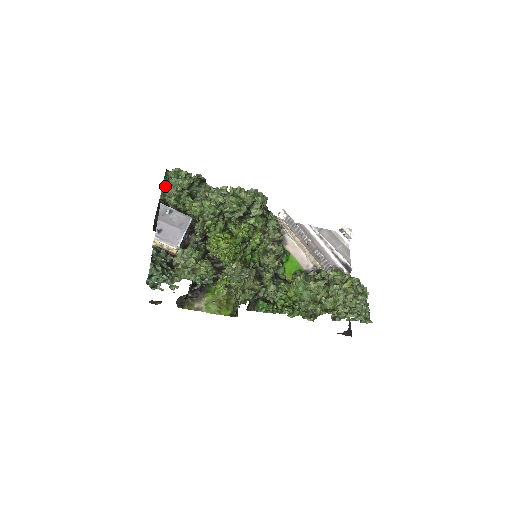
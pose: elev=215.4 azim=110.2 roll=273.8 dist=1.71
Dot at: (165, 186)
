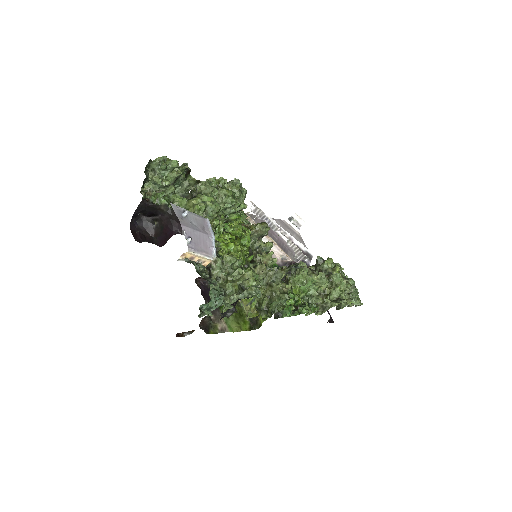
Dot at: (145, 181)
